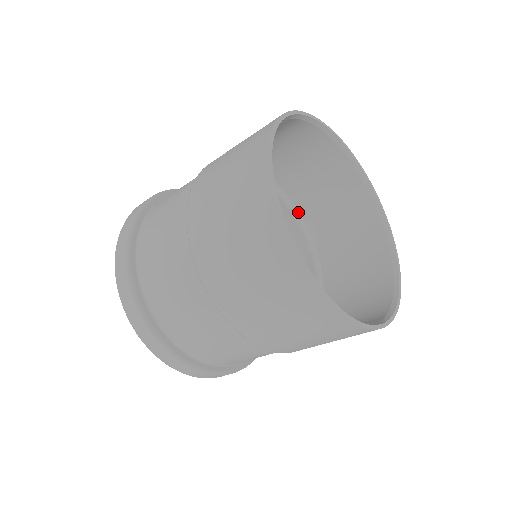
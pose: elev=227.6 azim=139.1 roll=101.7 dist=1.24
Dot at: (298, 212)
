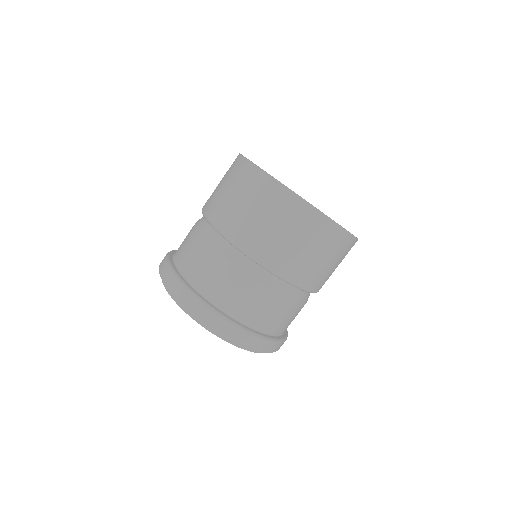
Dot at: occluded
